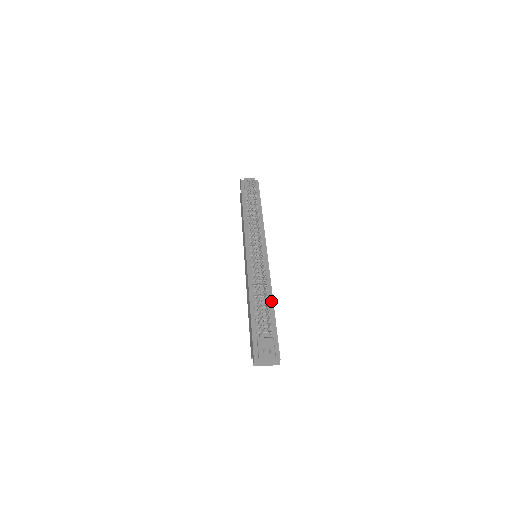
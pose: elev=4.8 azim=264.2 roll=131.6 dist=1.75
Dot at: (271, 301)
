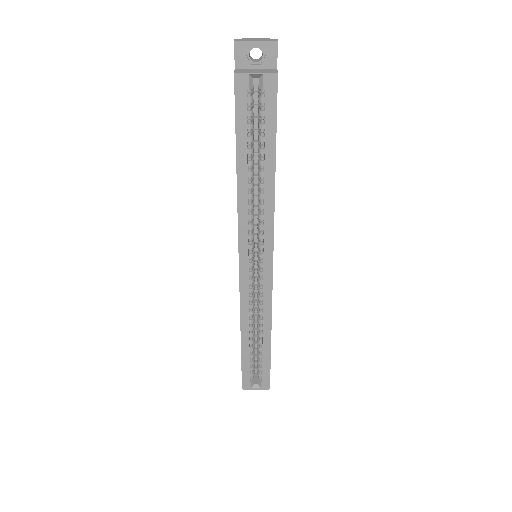
Dot at: occluded
